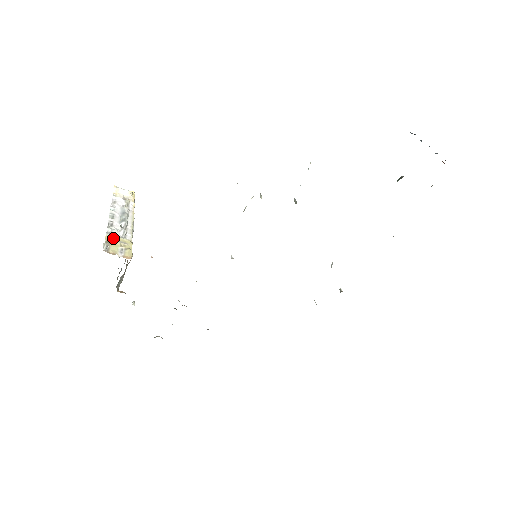
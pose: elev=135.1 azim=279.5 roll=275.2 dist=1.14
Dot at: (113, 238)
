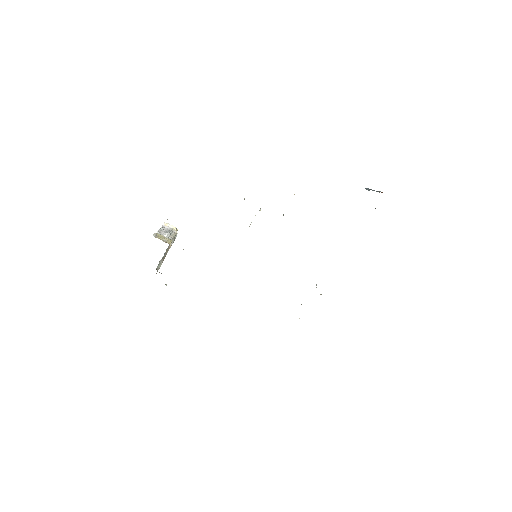
Dot at: (160, 235)
